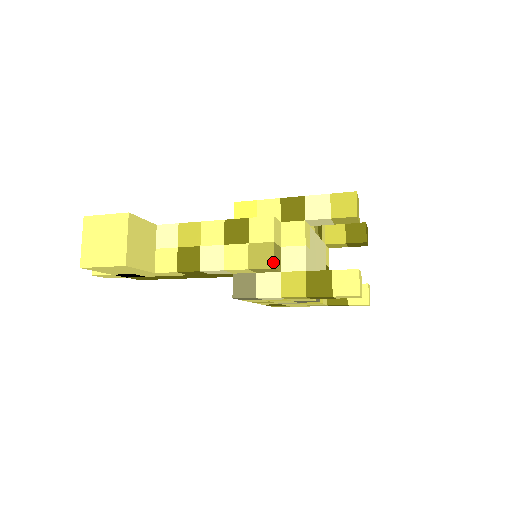
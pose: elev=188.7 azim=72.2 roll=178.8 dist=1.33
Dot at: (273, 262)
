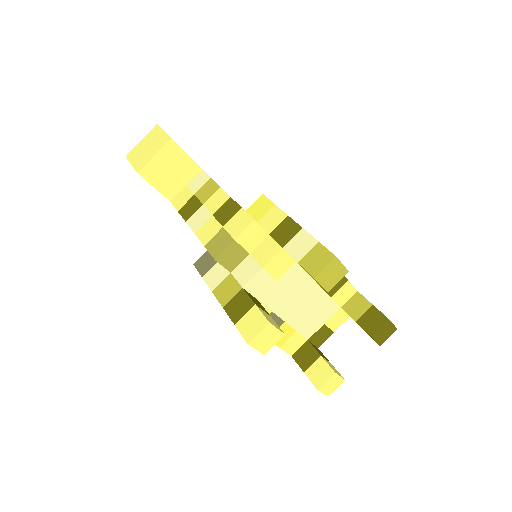
Dot at: (219, 254)
